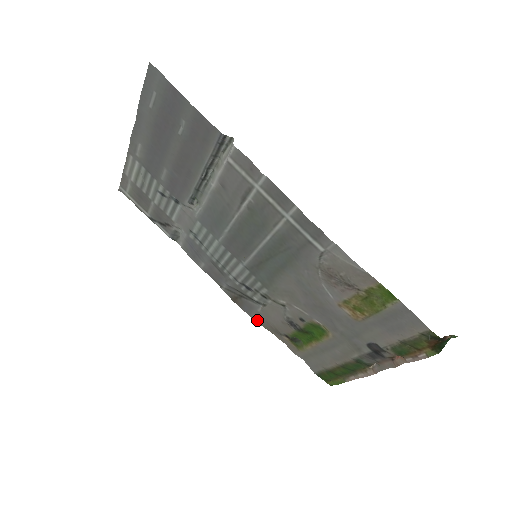
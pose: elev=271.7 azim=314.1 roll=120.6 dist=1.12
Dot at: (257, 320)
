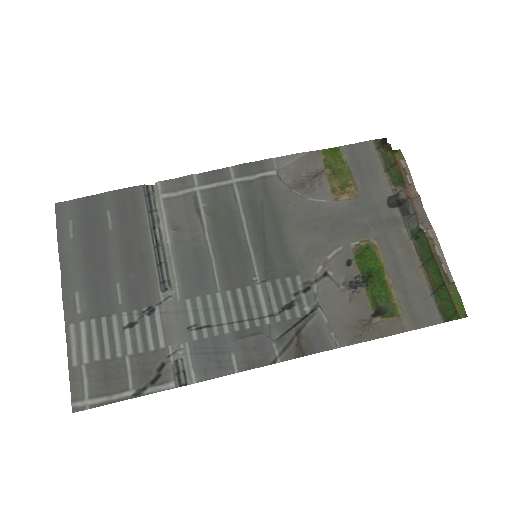
Dot at: (341, 343)
